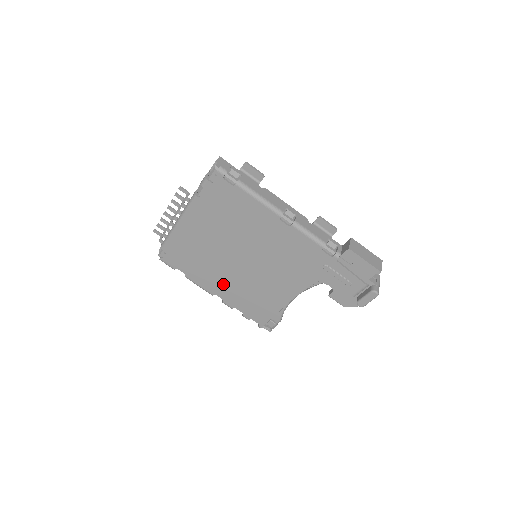
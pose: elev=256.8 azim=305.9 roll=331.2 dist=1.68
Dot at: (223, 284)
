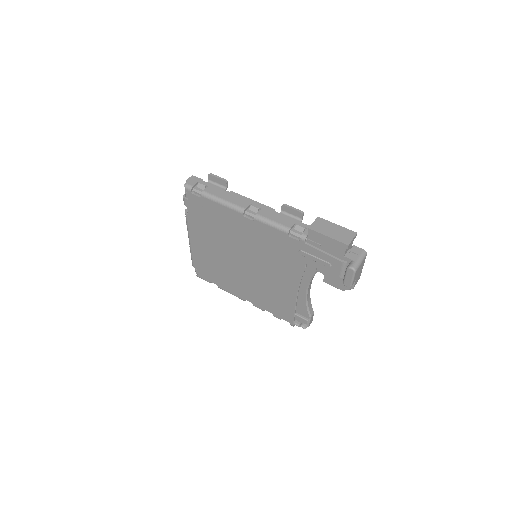
Dot at: (244, 288)
